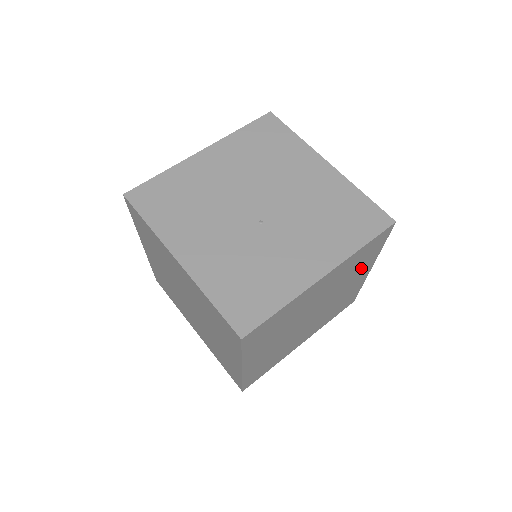
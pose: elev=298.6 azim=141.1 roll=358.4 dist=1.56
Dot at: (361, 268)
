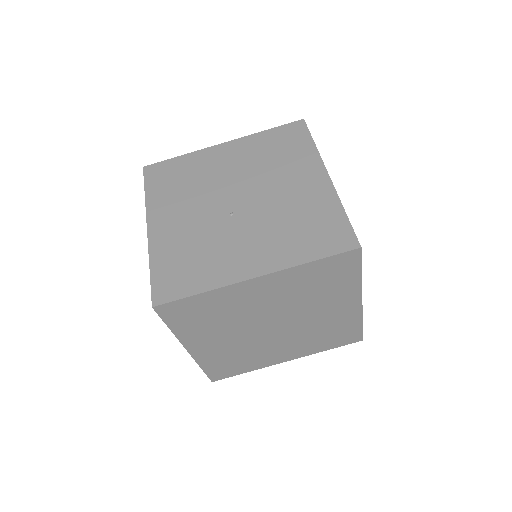
Dot at: (335, 293)
